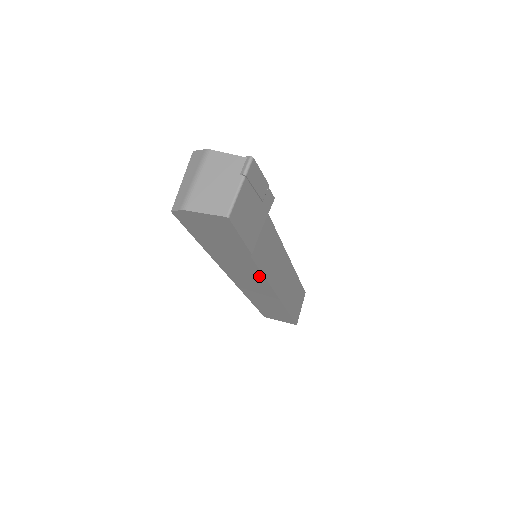
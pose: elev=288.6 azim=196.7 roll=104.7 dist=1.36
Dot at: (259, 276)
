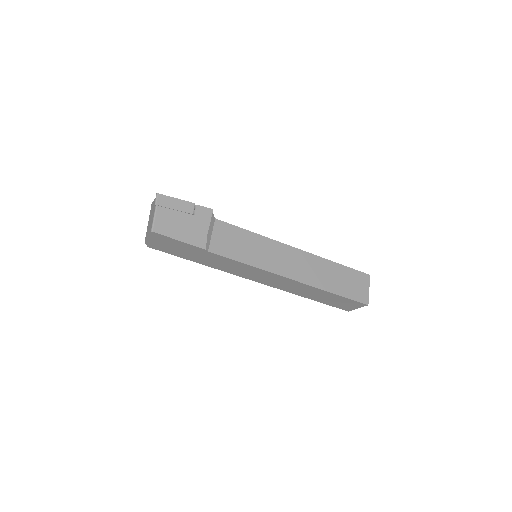
Dot at: (246, 266)
